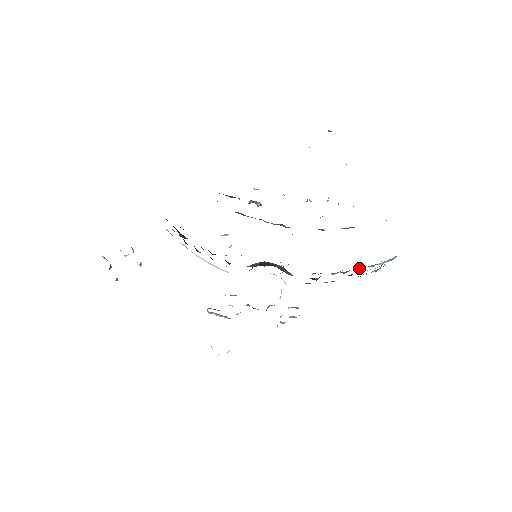
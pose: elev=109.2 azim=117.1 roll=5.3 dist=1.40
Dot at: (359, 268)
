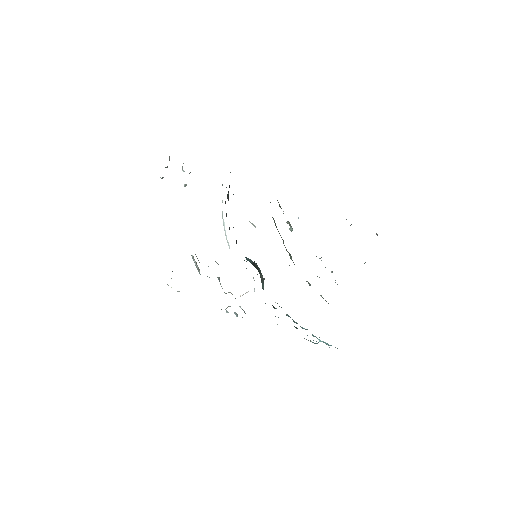
Dot at: (305, 329)
